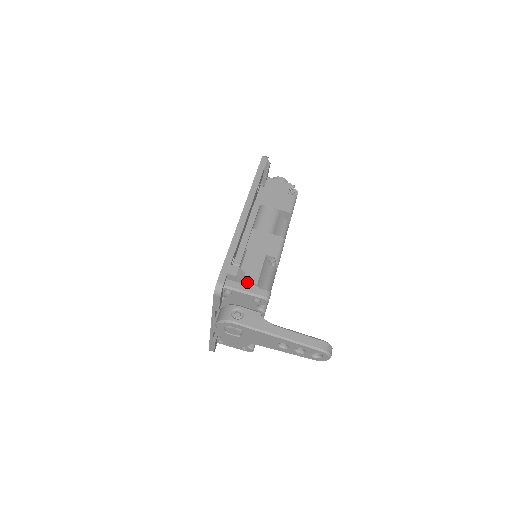
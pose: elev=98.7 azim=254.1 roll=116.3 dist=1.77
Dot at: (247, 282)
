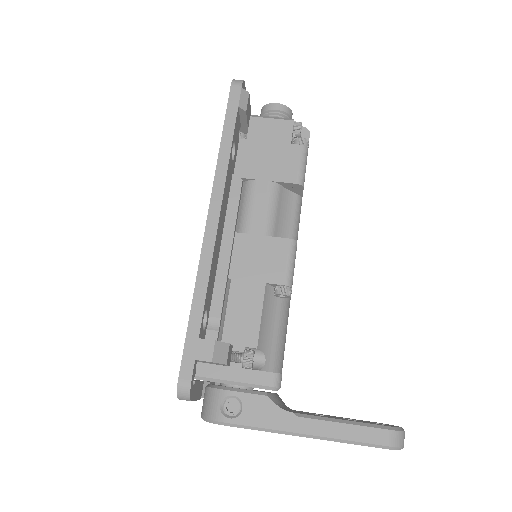
Dot at: (239, 347)
